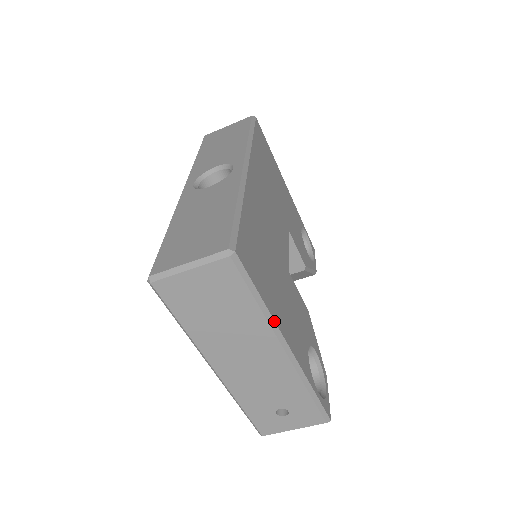
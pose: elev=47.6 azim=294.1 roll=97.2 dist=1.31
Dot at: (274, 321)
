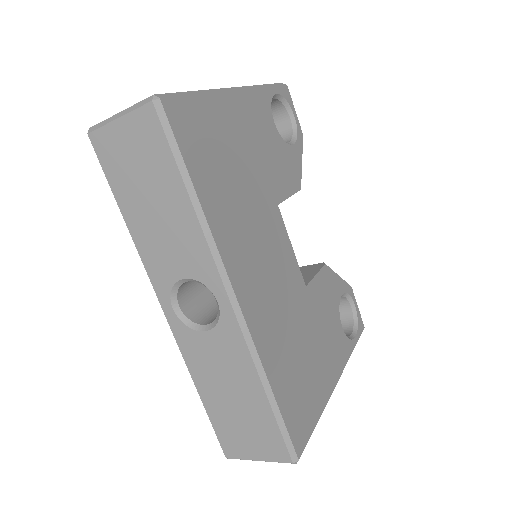
Dot at: occluded
